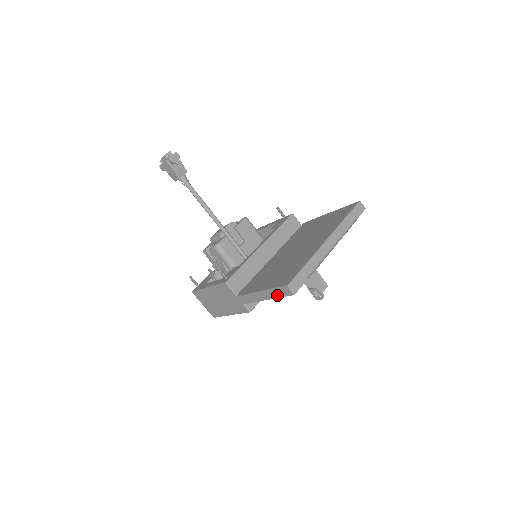
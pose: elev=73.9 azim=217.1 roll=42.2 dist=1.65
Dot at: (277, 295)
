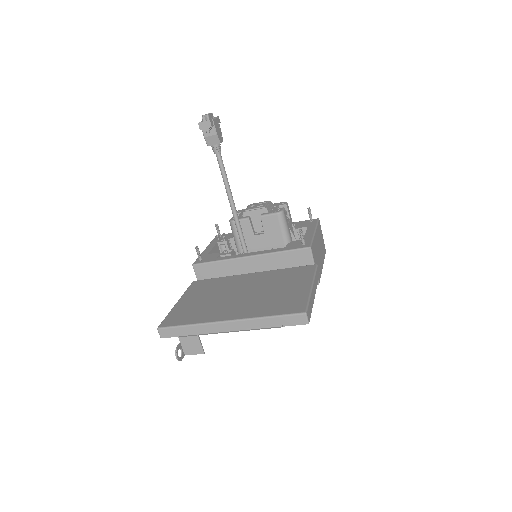
Dot at: occluded
